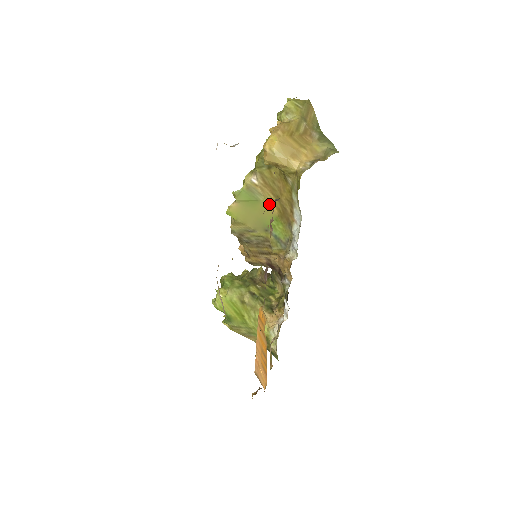
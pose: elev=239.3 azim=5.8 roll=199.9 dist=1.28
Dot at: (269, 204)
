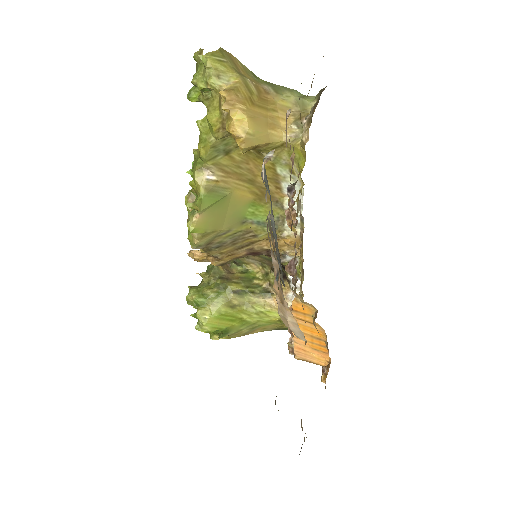
Dot at: (239, 193)
